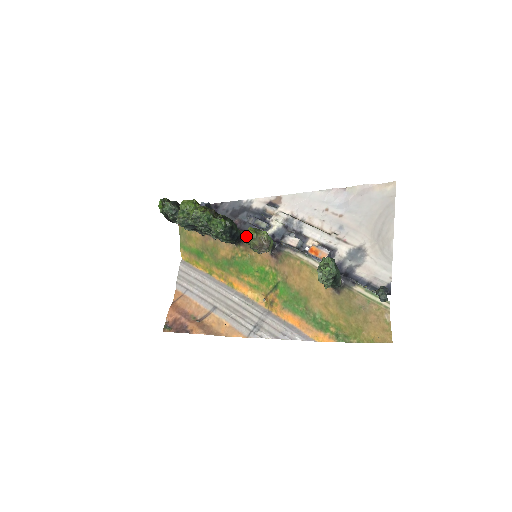
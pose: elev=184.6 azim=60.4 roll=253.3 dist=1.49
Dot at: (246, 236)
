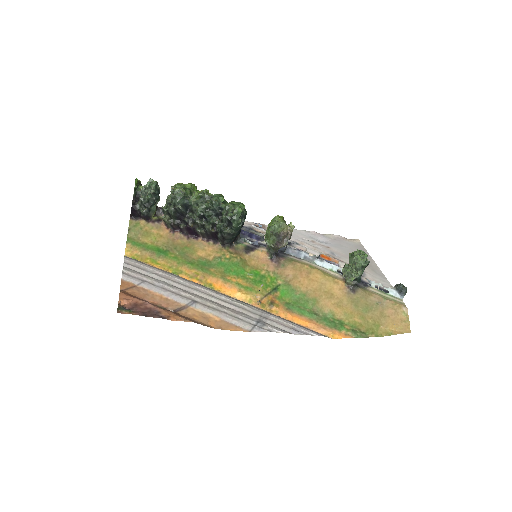
Dot at: (278, 219)
